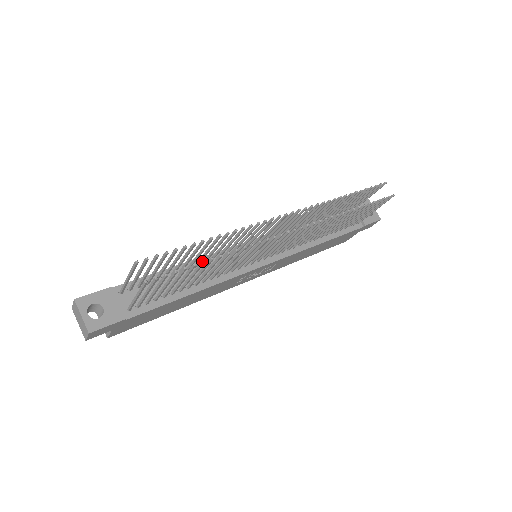
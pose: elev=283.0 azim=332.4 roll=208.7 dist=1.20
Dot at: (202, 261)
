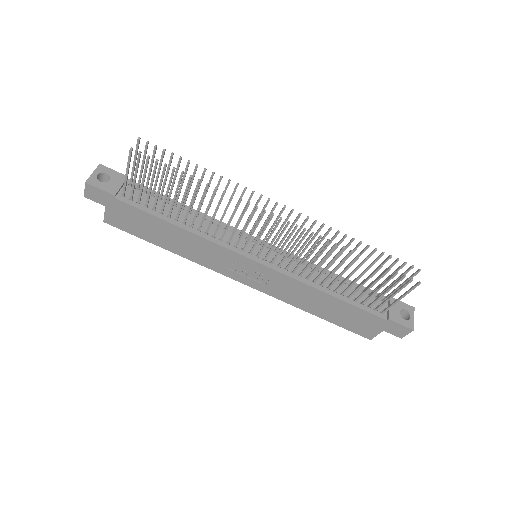
Dot at: (182, 171)
